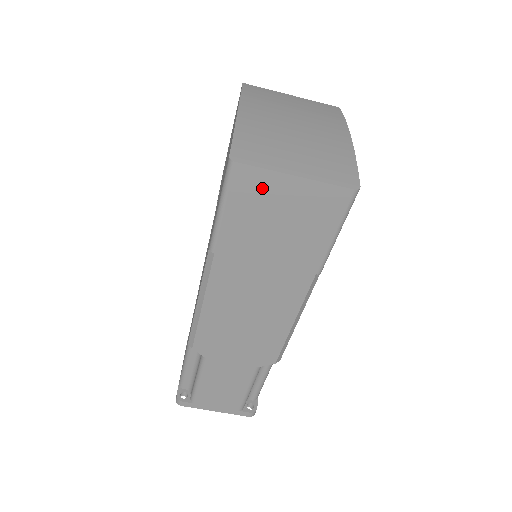
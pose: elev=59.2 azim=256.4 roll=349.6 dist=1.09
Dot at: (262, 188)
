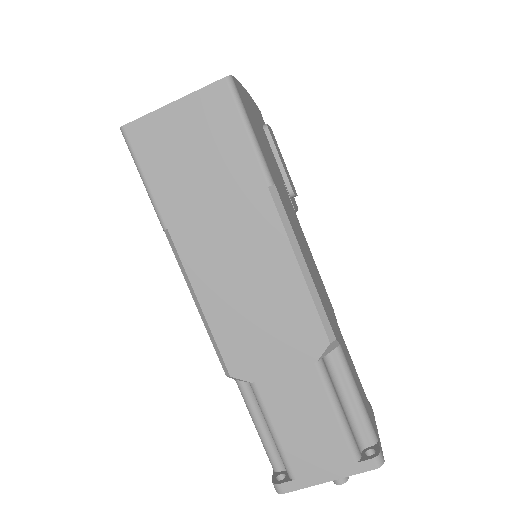
Dot at: (157, 133)
